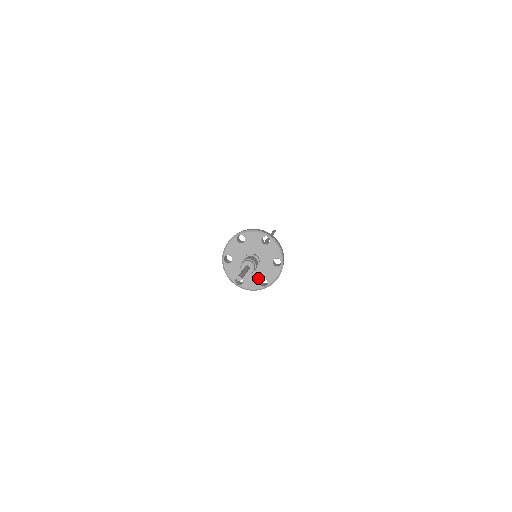
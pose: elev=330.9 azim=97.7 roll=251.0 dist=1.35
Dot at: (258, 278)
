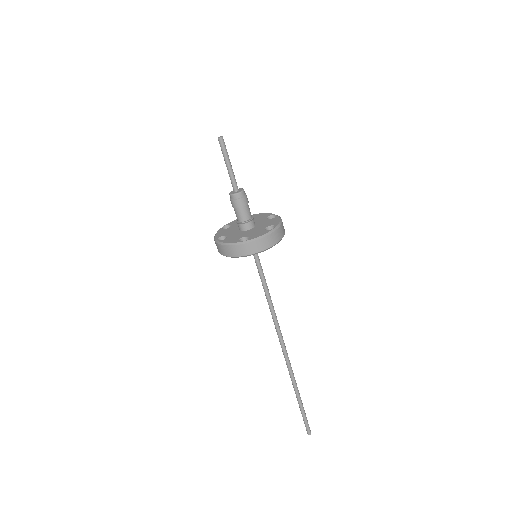
Dot at: (242, 236)
